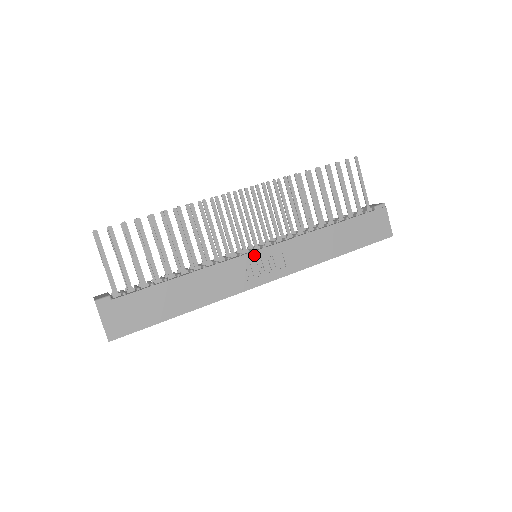
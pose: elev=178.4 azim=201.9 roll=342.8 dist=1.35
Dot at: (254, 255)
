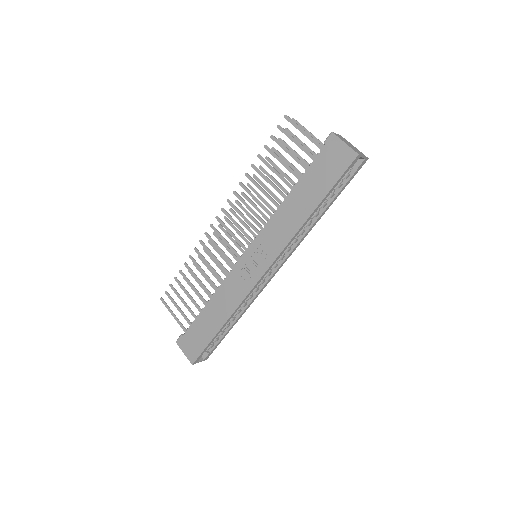
Dot at: (244, 259)
